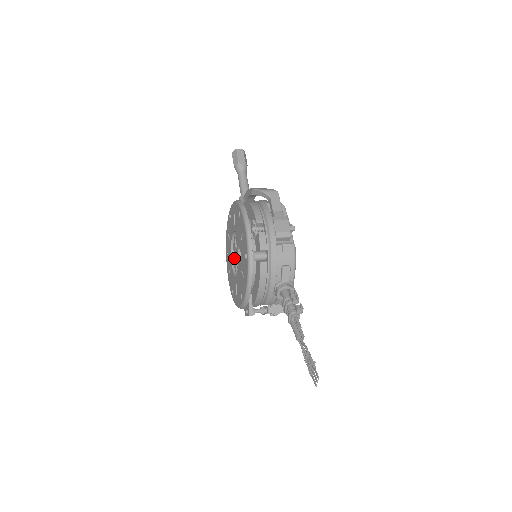
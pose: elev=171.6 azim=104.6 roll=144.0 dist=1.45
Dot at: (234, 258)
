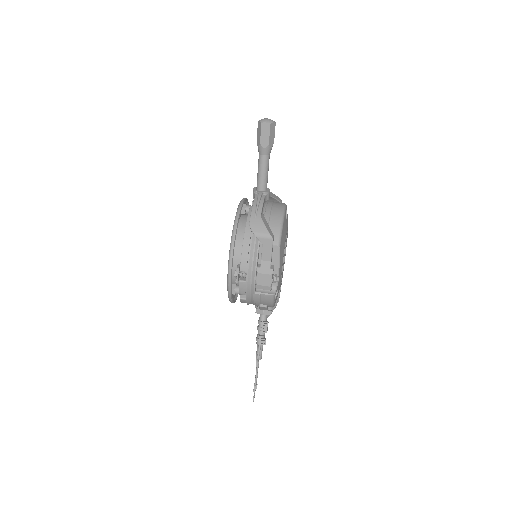
Dot at: occluded
